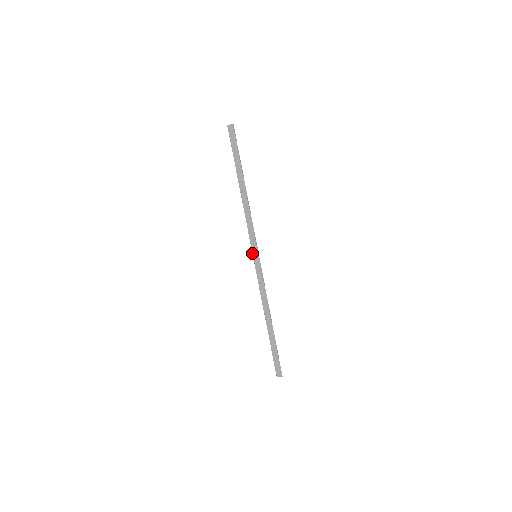
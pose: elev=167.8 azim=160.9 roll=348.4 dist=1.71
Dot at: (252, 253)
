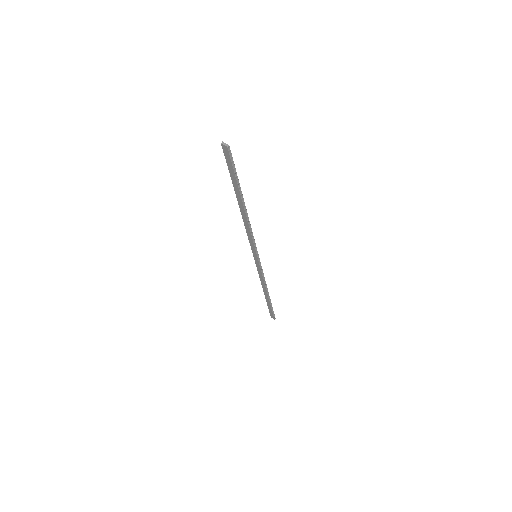
Dot at: (252, 252)
